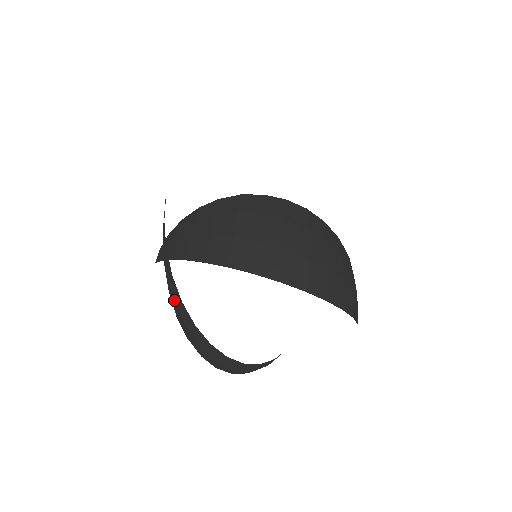
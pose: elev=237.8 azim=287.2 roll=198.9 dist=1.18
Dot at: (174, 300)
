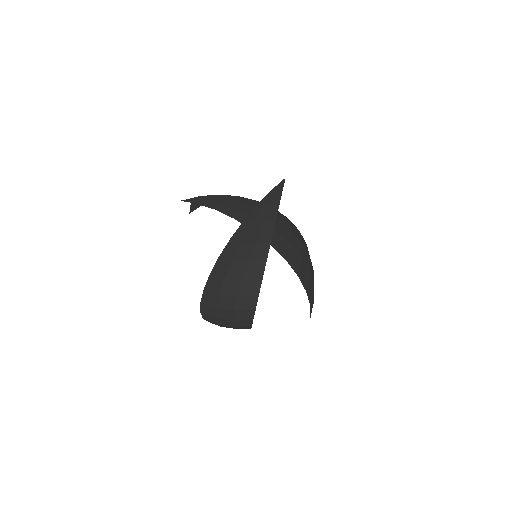
Dot at: (250, 252)
